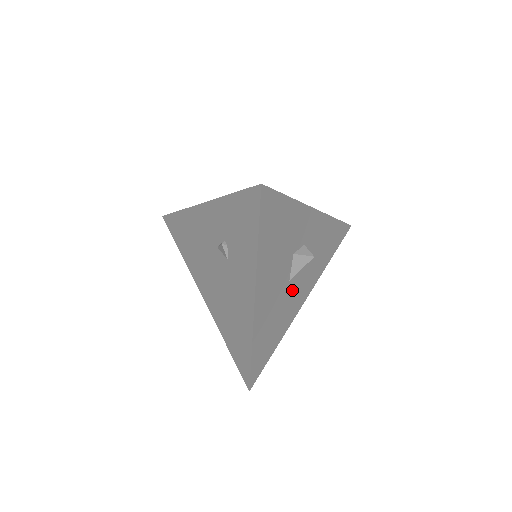
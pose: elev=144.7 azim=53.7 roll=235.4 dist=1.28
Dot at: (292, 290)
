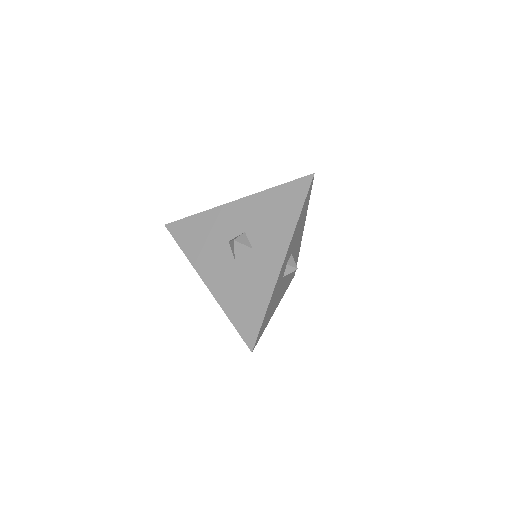
Dot at: occluded
